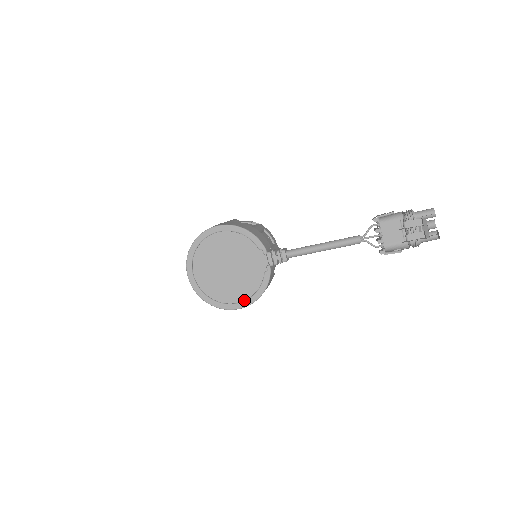
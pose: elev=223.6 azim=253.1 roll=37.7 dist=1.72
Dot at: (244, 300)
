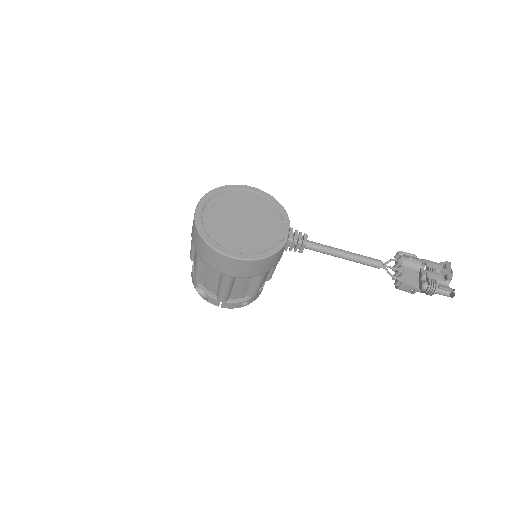
Dot at: (244, 254)
